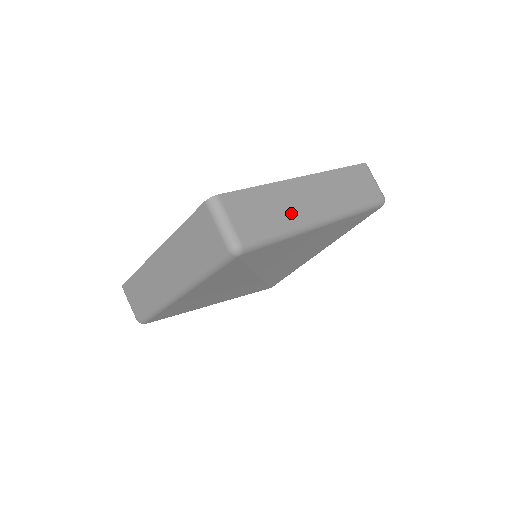
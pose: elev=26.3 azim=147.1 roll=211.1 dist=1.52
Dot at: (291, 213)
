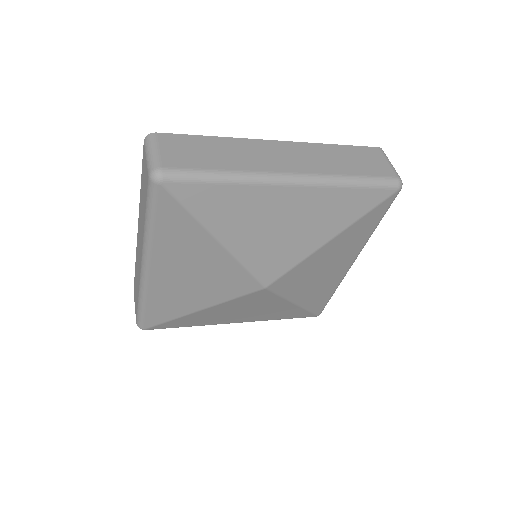
Dot at: (243, 162)
